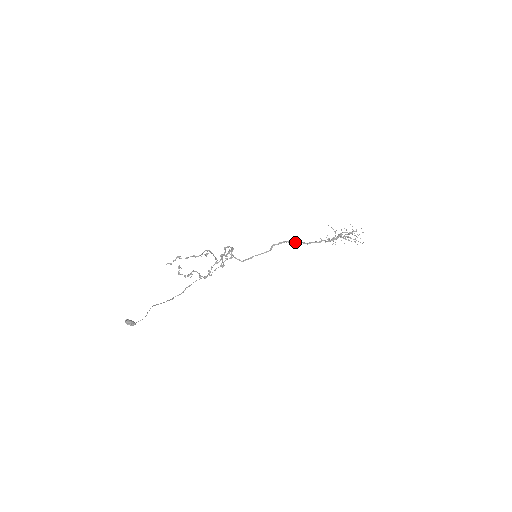
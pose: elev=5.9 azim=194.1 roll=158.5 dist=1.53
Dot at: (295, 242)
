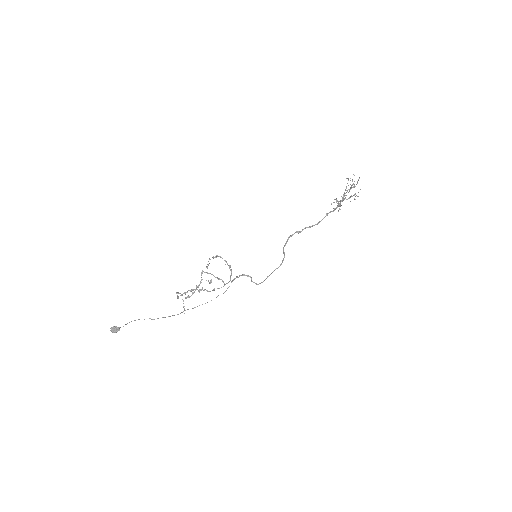
Dot at: (300, 231)
